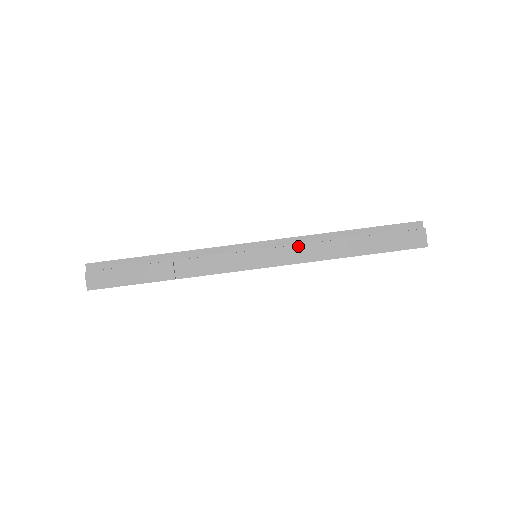
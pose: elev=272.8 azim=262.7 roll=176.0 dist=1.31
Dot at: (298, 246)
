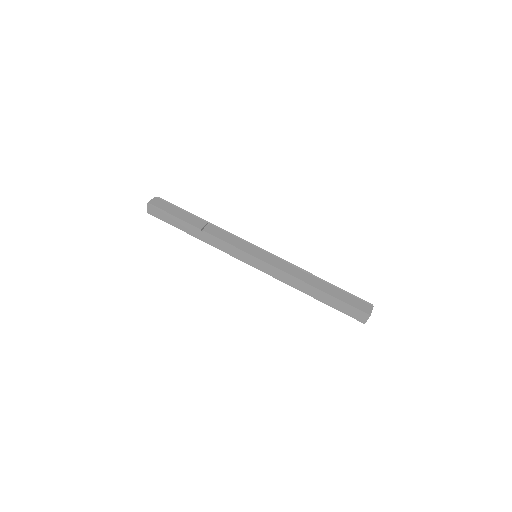
Dot at: (287, 263)
